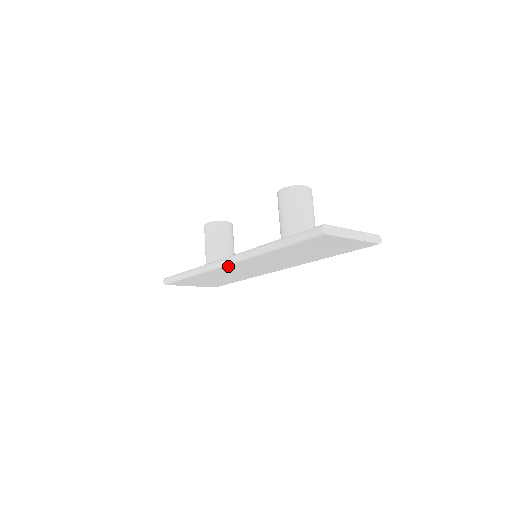
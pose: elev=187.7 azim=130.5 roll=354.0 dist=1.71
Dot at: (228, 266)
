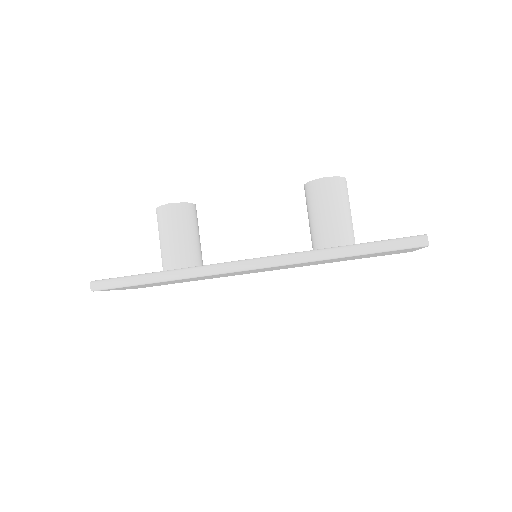
Dot at: (241, 271)
